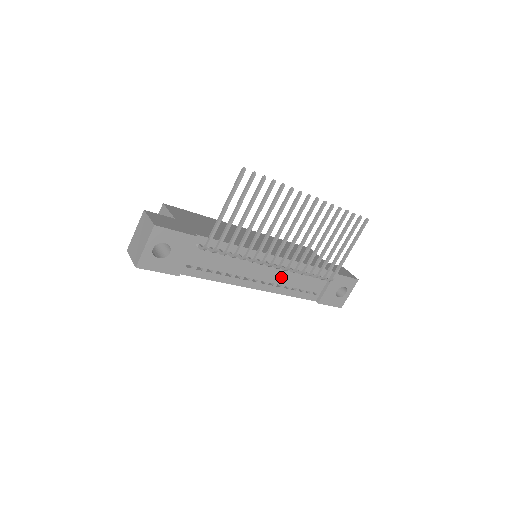
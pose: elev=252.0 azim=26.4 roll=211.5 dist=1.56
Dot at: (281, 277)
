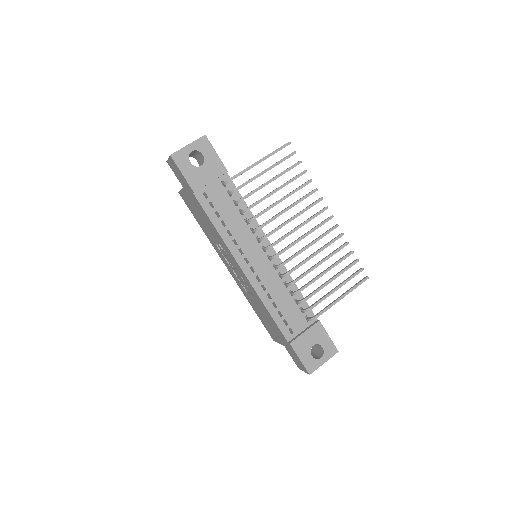
Dot at: (270, 279)
